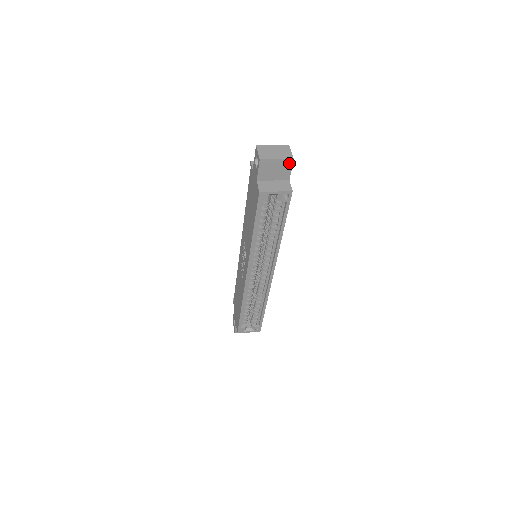
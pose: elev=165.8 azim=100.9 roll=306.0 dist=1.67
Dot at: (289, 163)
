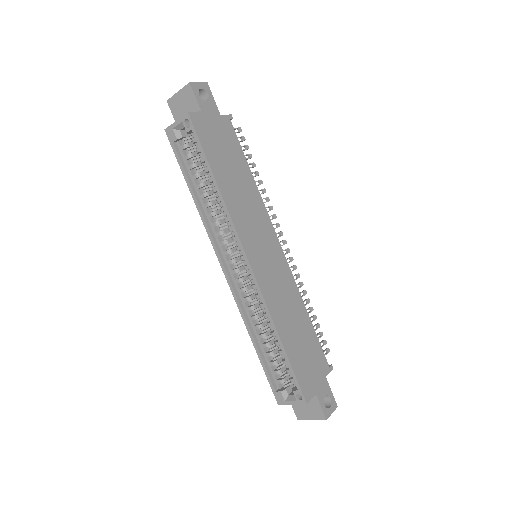
Dot at: (189, 90)
